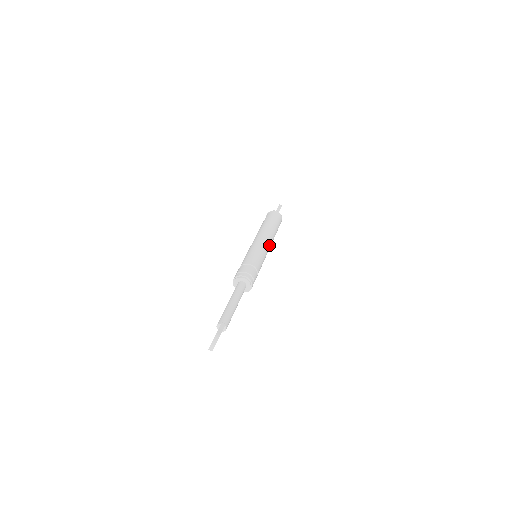
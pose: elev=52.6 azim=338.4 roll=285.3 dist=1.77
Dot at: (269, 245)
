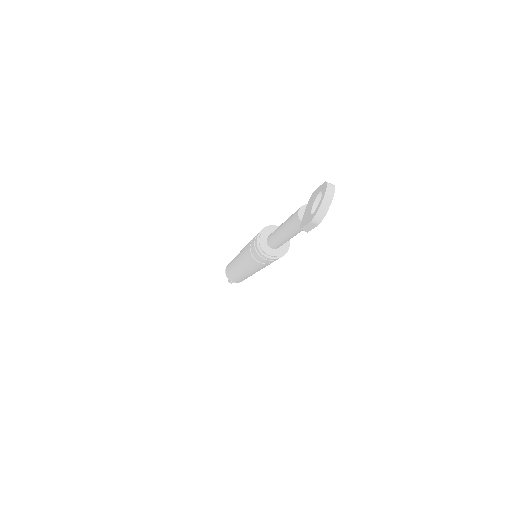
Dot at: occluded
